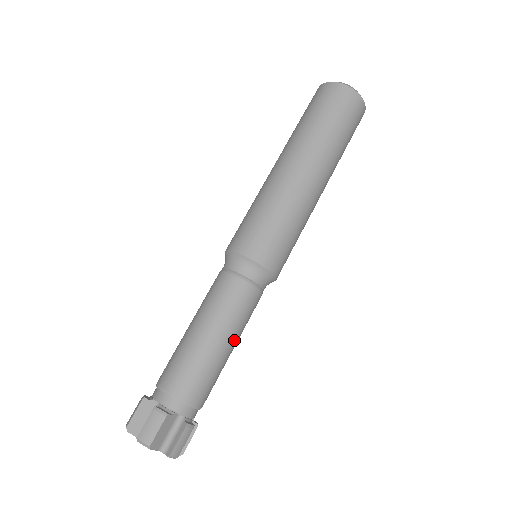
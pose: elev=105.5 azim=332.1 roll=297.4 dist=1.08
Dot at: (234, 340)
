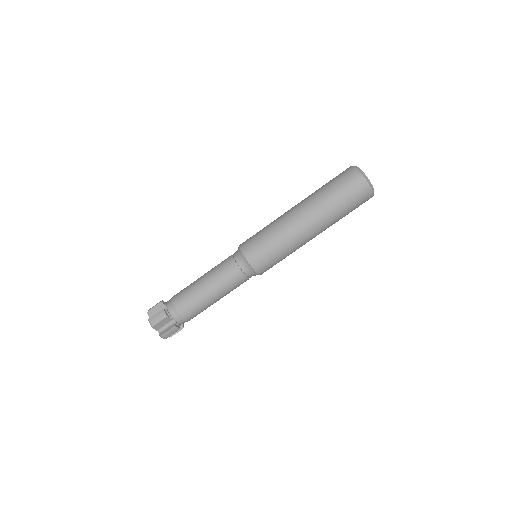
Dot at: occluded
